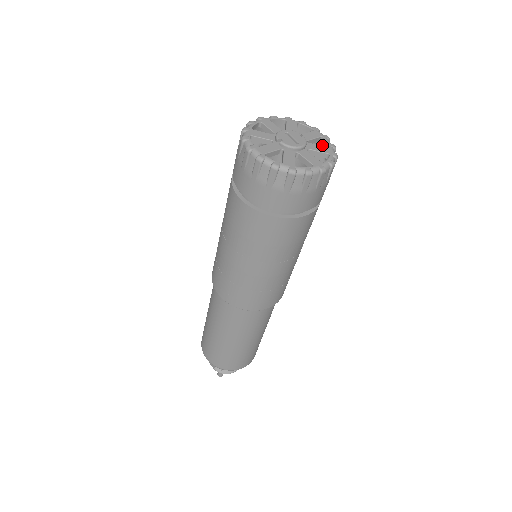
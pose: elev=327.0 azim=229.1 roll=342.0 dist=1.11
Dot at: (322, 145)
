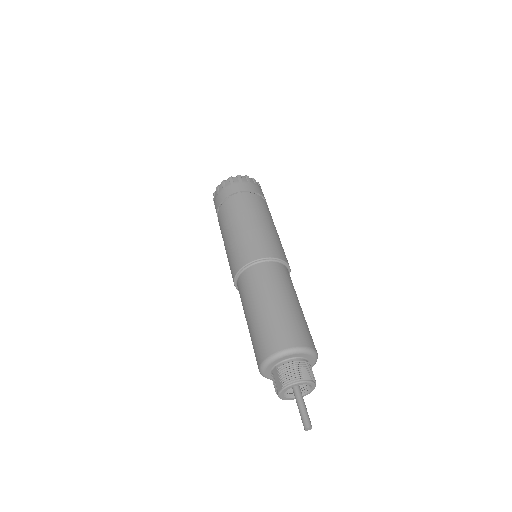
Dot at: occluded
